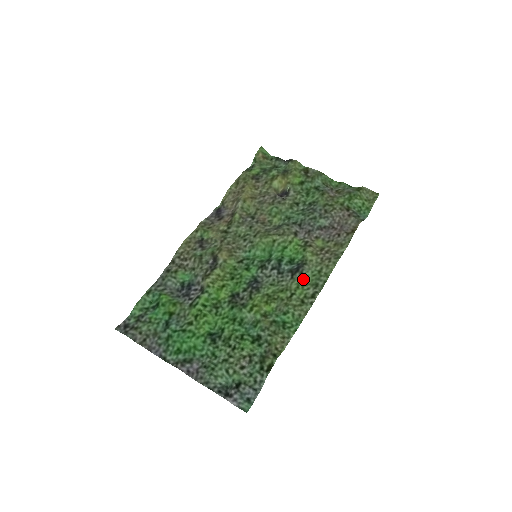
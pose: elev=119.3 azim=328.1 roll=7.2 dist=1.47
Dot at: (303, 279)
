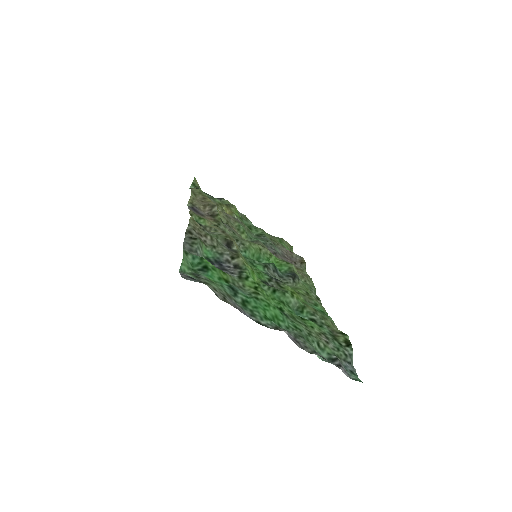
Dot at: (302, 284)
